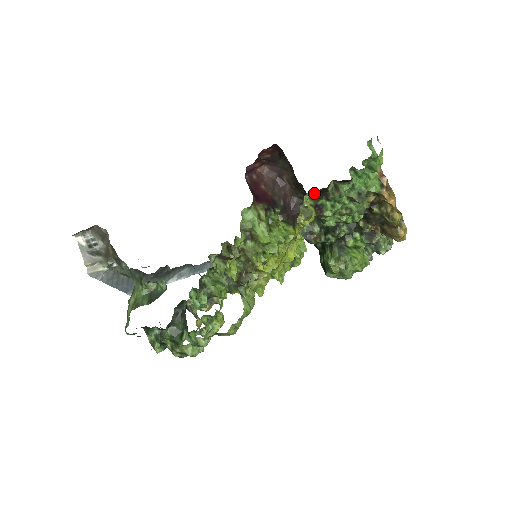
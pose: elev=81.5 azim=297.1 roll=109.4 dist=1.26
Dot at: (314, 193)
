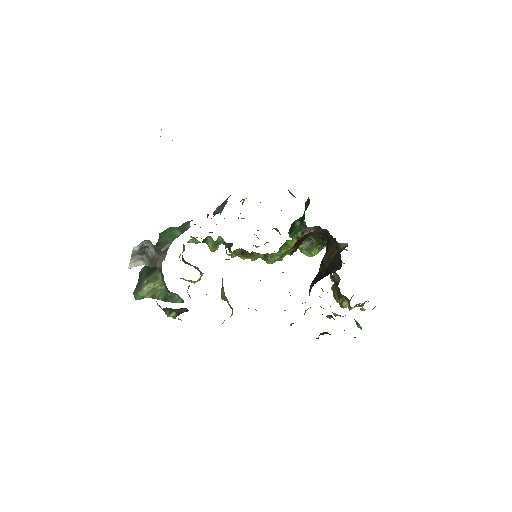
Dot at: occluded
